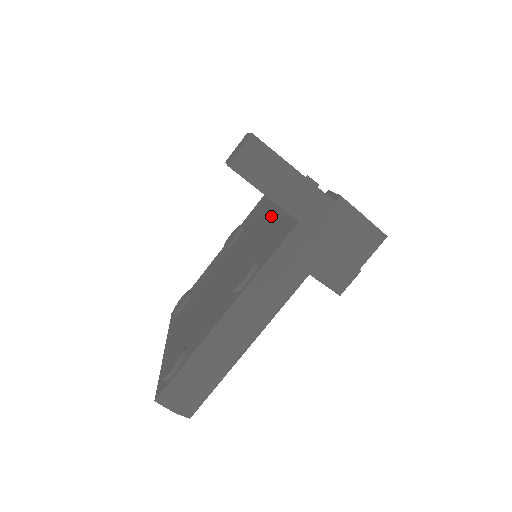
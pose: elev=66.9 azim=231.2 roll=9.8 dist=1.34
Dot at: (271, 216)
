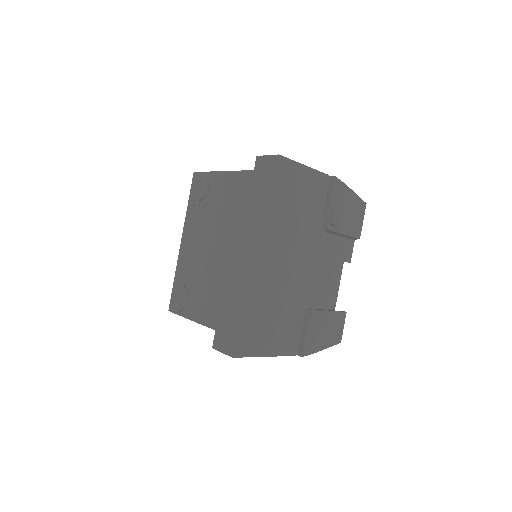
Dot at: occluded
